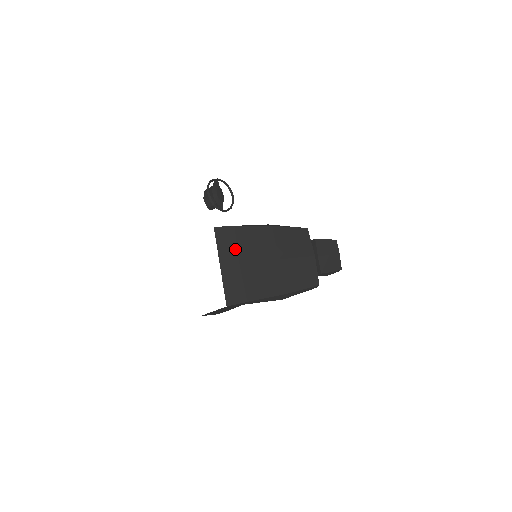
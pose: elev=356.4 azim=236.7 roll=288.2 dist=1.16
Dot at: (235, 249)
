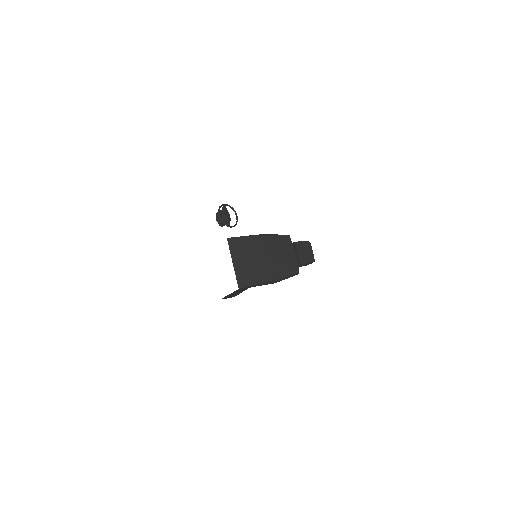
Dot at: (242, 252)
